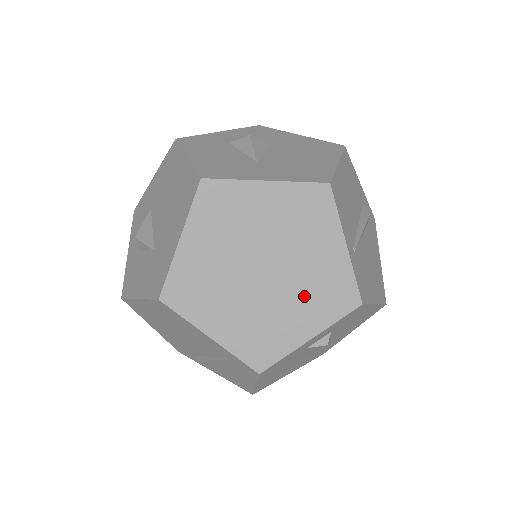
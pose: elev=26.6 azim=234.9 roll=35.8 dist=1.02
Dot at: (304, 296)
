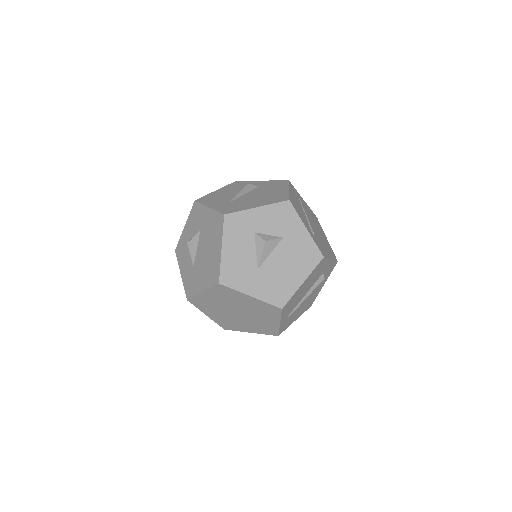
Dot at: (253, 325)
